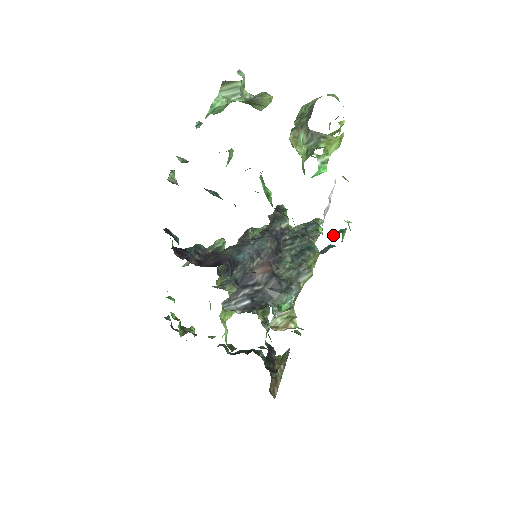
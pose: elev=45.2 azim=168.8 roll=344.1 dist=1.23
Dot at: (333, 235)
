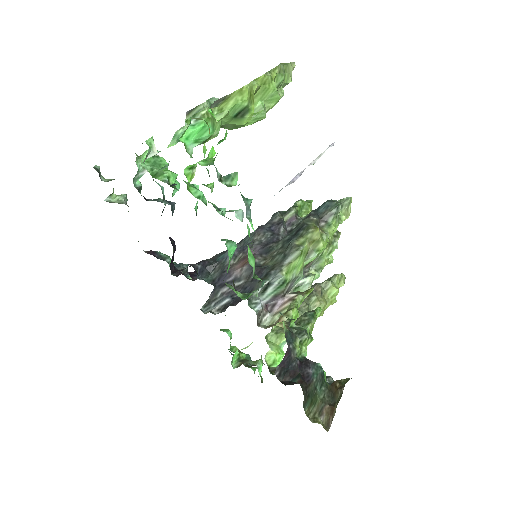
Dot at: occluded
